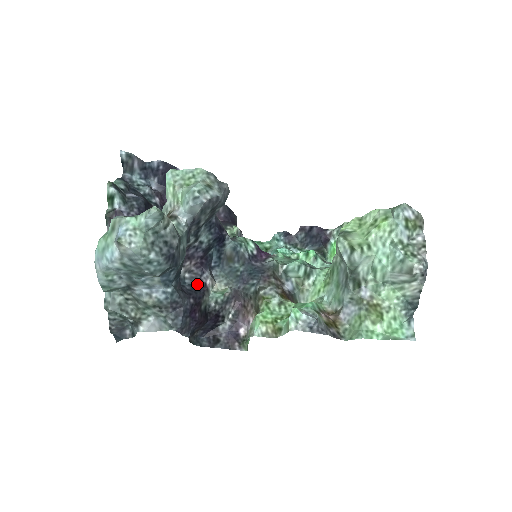
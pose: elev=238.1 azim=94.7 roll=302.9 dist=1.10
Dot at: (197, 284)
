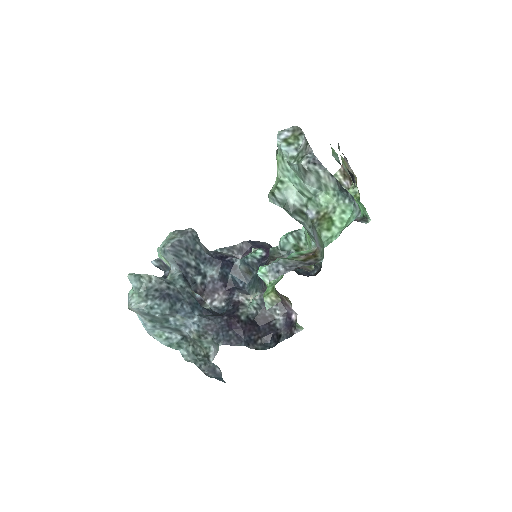
Dot at: (230, 305)
